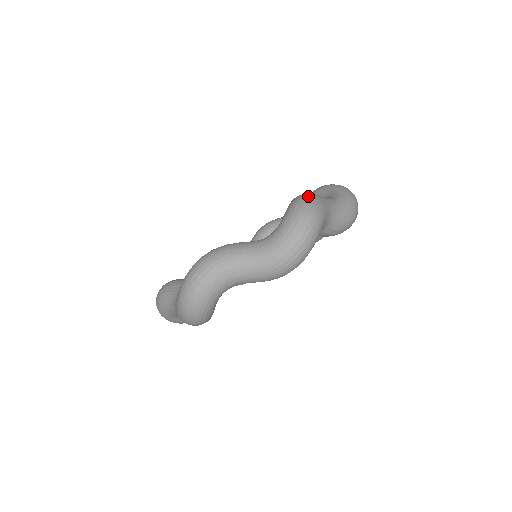
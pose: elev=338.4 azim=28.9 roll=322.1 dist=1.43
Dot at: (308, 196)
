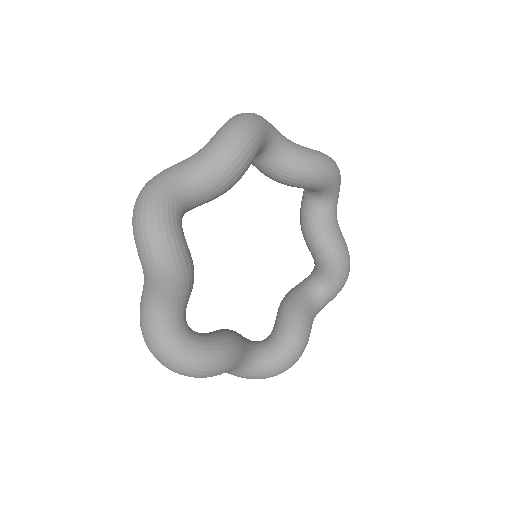
Dot at: occluded
